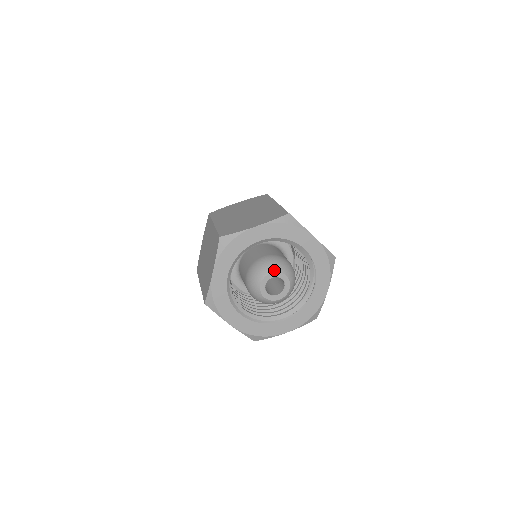
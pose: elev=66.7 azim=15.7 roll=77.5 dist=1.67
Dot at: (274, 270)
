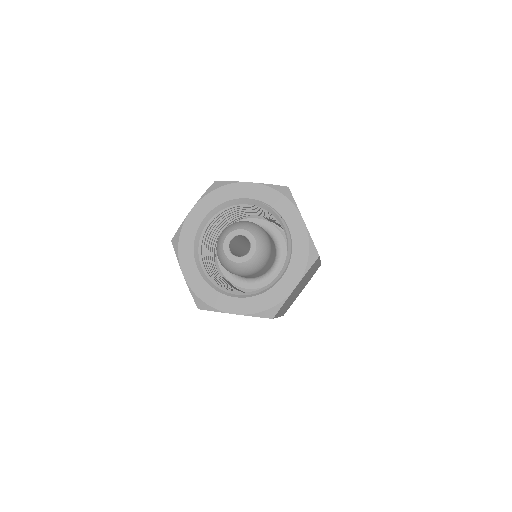
Dot at: (228, 232)
